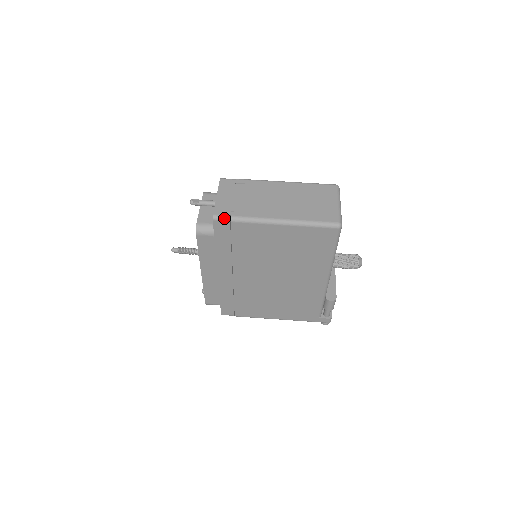
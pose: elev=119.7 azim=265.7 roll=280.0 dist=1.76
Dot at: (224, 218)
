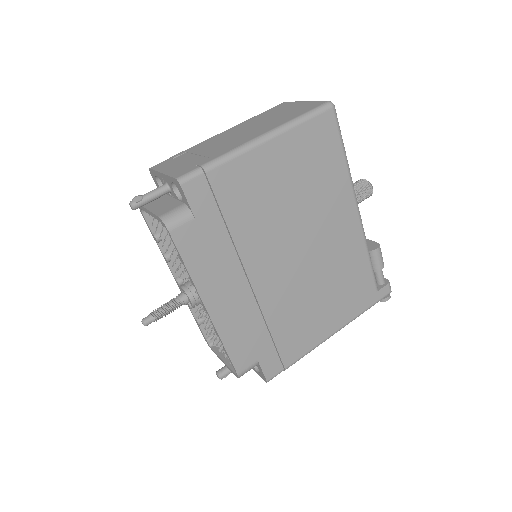
Dot at: (193, 173)
